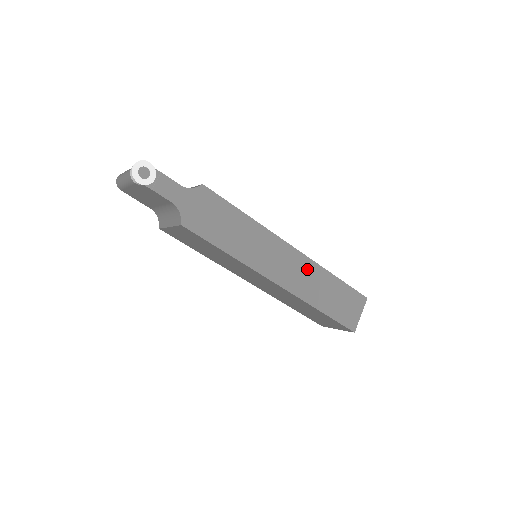
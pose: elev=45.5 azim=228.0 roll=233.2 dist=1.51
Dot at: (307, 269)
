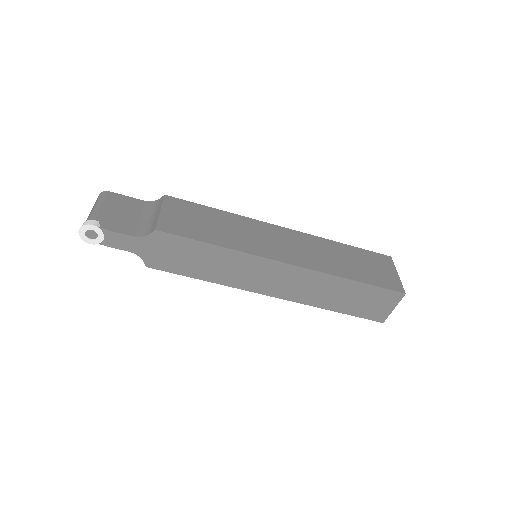
Dot at: (309, 279)
